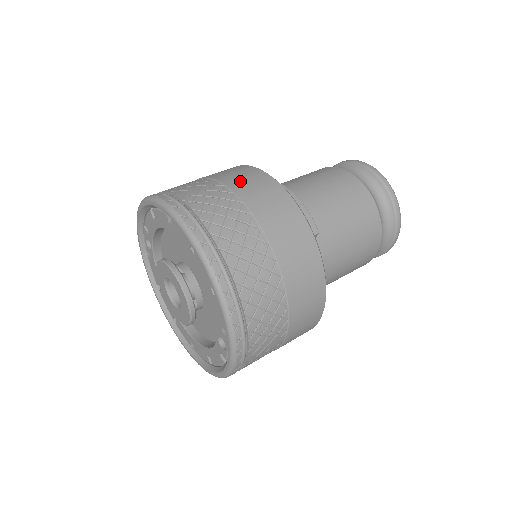
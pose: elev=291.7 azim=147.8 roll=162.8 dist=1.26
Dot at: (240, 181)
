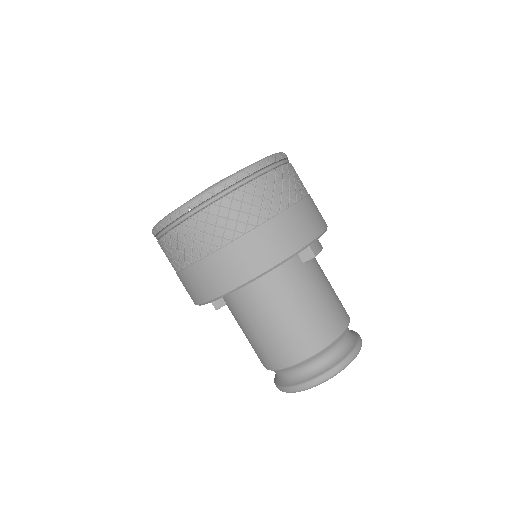
Dot at: occluded
